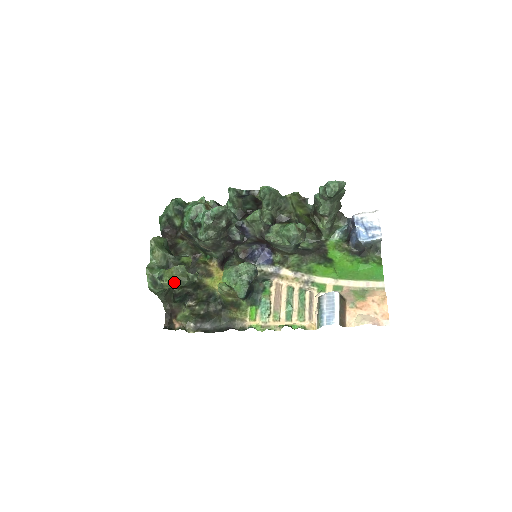
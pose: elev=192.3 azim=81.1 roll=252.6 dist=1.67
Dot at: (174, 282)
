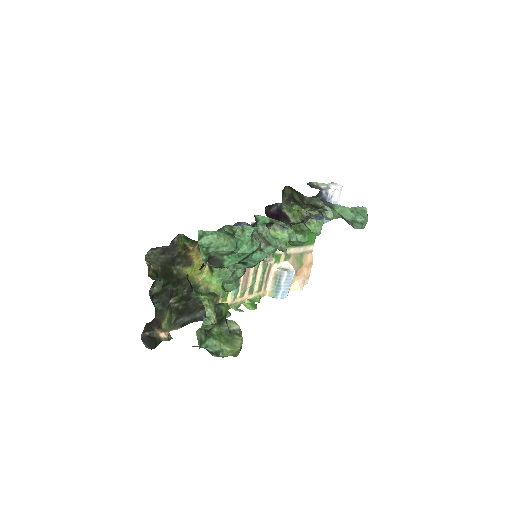
Dot at: occluded
